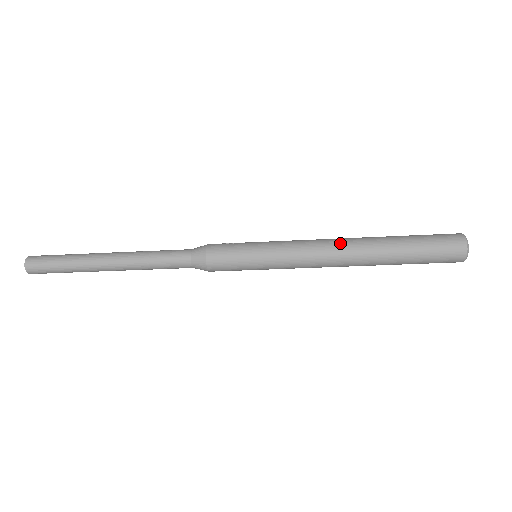
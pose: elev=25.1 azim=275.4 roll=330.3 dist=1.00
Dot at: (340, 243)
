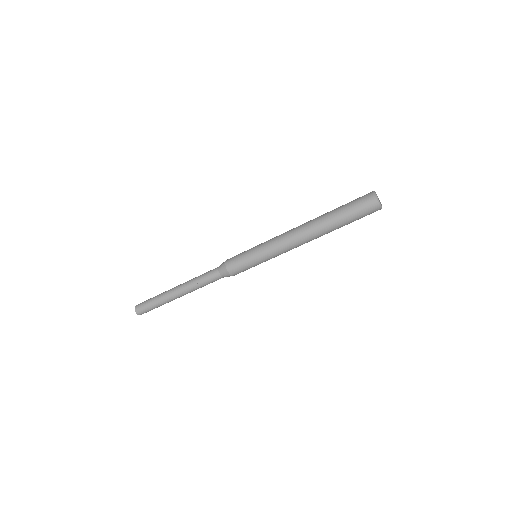
Dot at: (299, 227)
